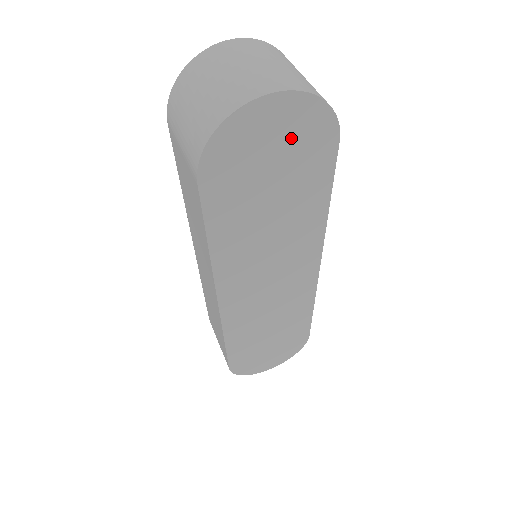
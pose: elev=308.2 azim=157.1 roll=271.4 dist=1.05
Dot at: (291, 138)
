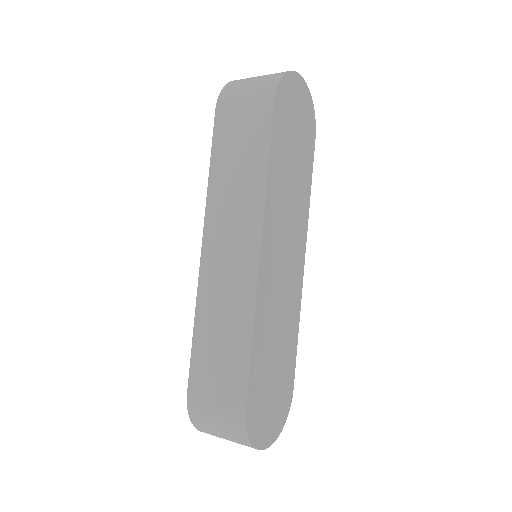
Dot at: (303, 114)
